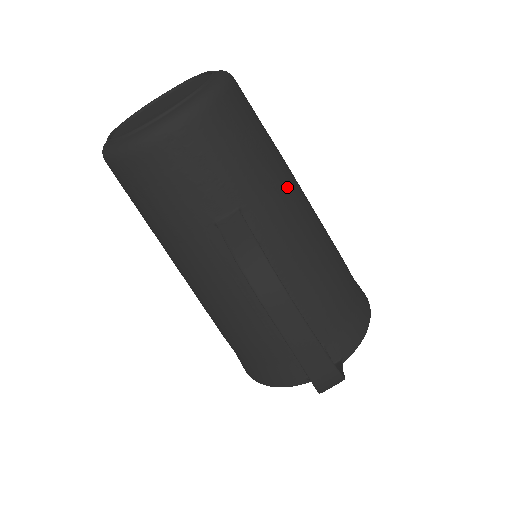
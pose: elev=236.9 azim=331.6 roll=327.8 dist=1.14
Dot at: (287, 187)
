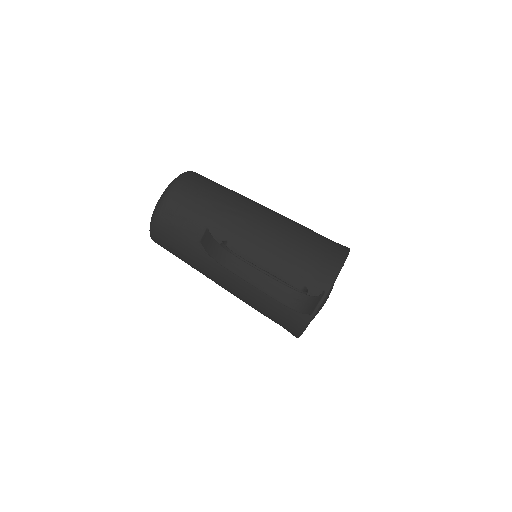
Dot at: (236, 206)
